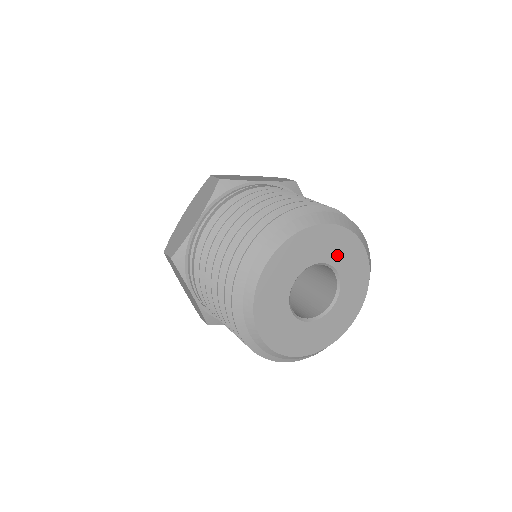
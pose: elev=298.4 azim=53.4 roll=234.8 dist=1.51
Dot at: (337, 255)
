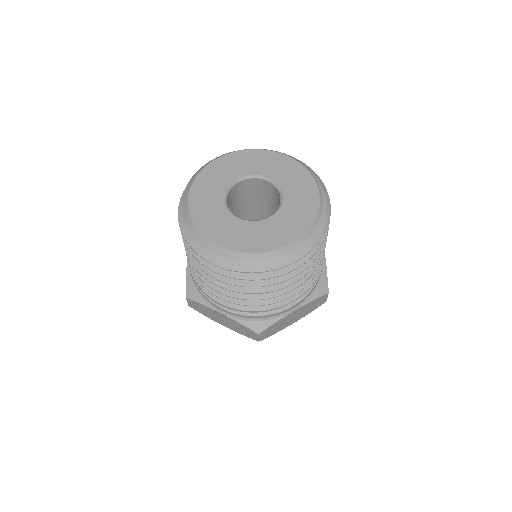
Dot at: (251, 167)
